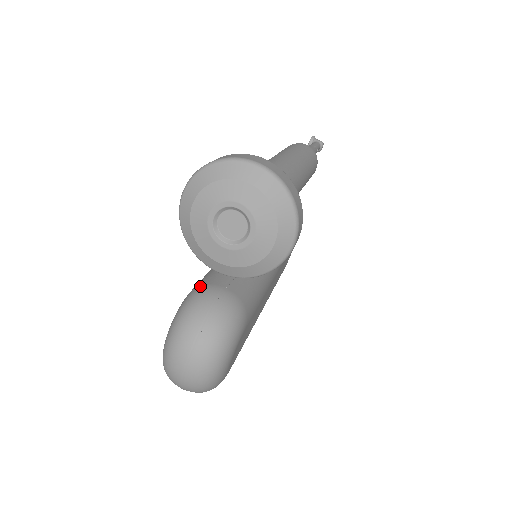
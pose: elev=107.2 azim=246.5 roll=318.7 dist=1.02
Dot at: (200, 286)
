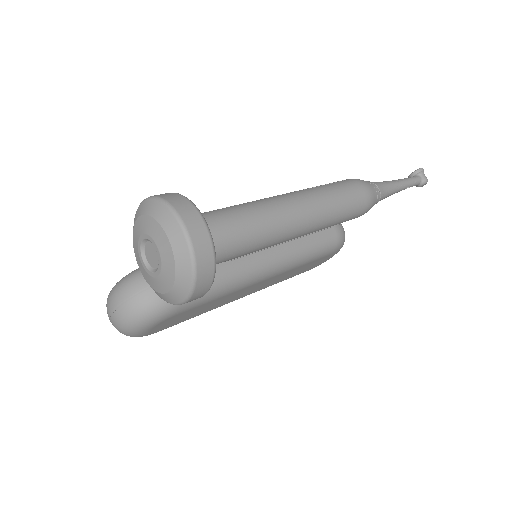
Dot at: occluded
